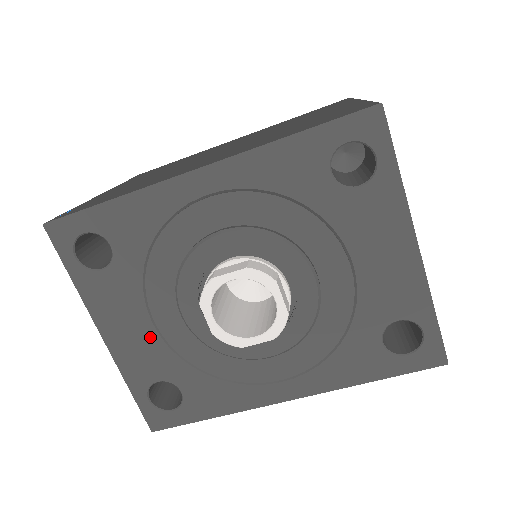
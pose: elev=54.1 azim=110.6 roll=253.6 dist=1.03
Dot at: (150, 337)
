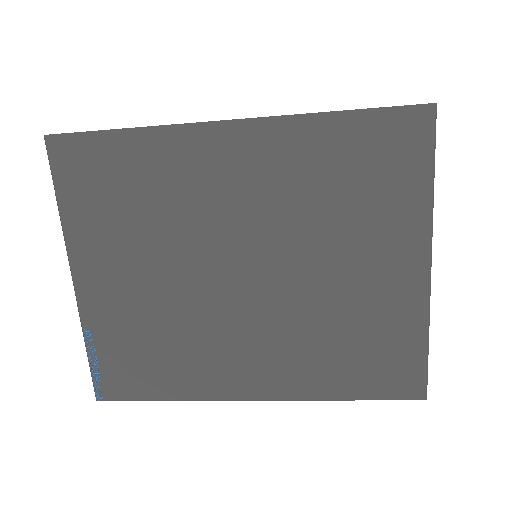
Dot at: occluded
